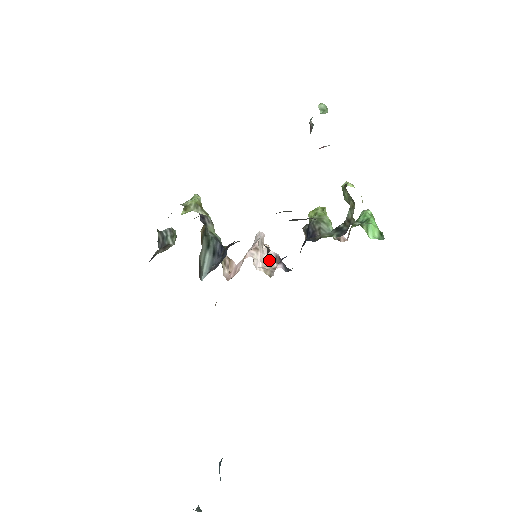
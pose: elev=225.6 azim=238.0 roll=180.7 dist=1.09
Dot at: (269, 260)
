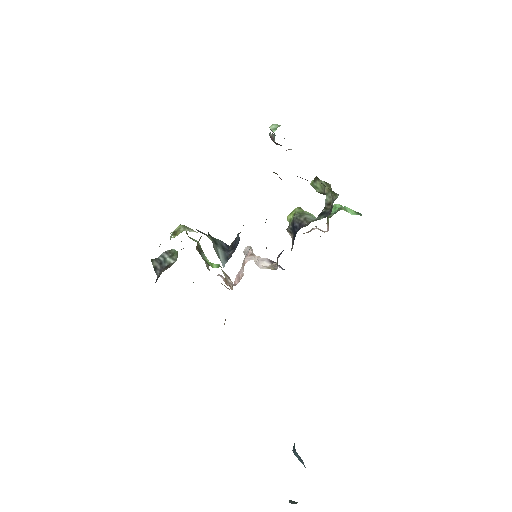
Dot at: (265, 264)
